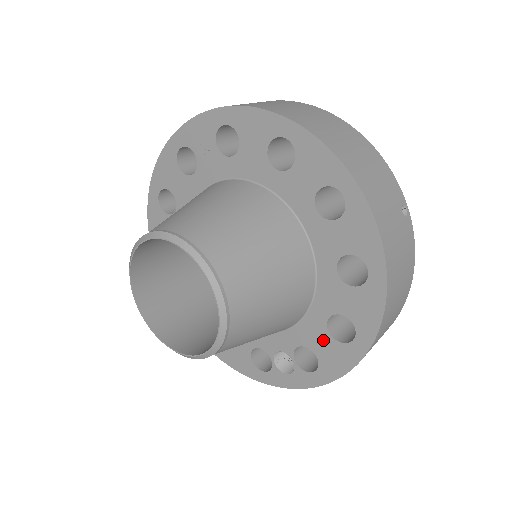
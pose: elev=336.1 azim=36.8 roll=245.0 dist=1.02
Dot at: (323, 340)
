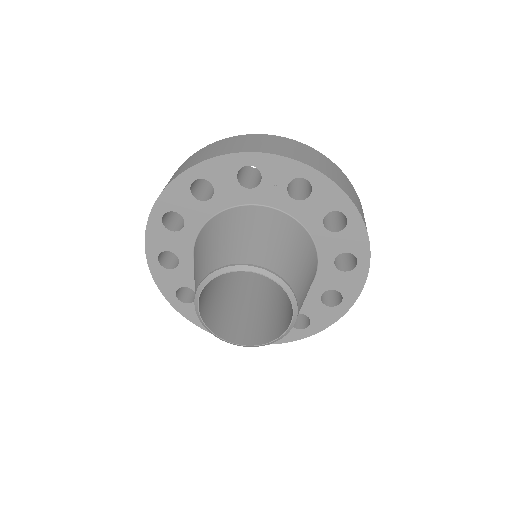
Dot at: occluded
